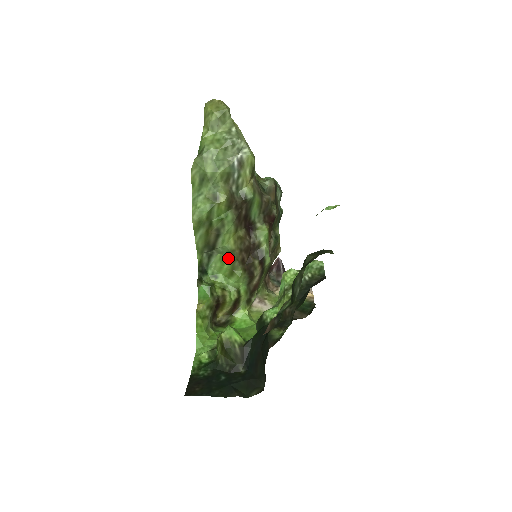
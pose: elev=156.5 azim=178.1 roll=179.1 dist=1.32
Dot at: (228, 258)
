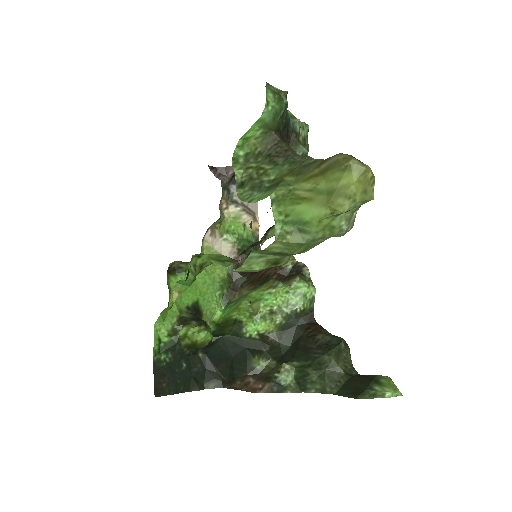
Dot at: (229, 259)
